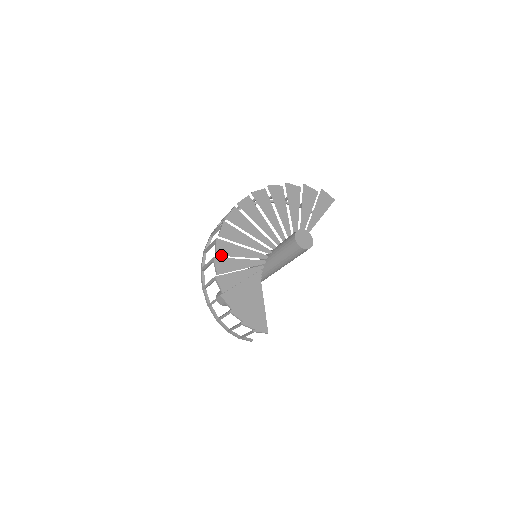
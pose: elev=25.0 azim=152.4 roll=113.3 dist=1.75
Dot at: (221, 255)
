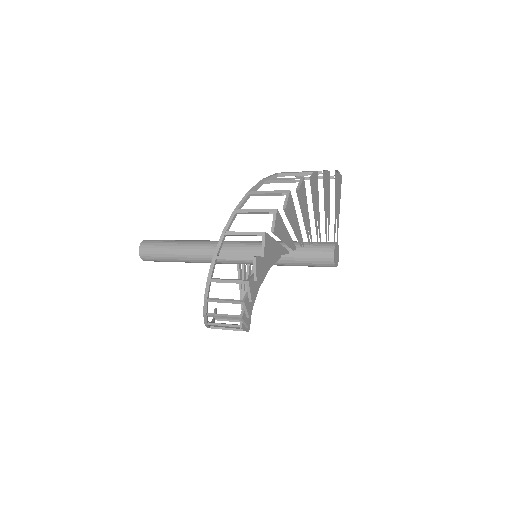
Dot at: (252, 296)
